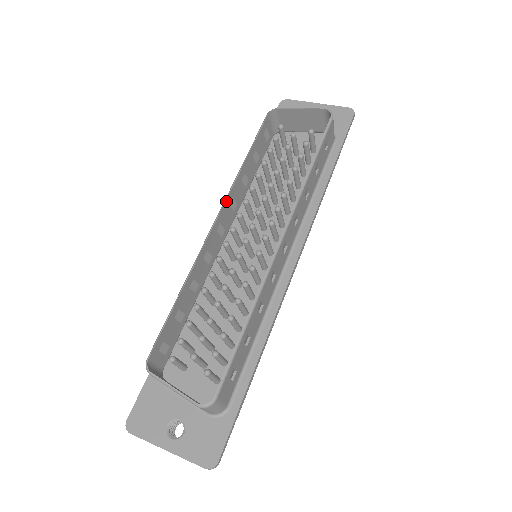
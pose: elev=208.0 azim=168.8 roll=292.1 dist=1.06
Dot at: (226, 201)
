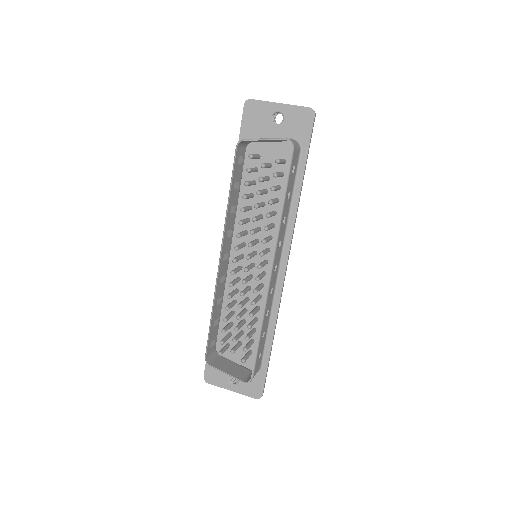
Dot at: (223, 240)
